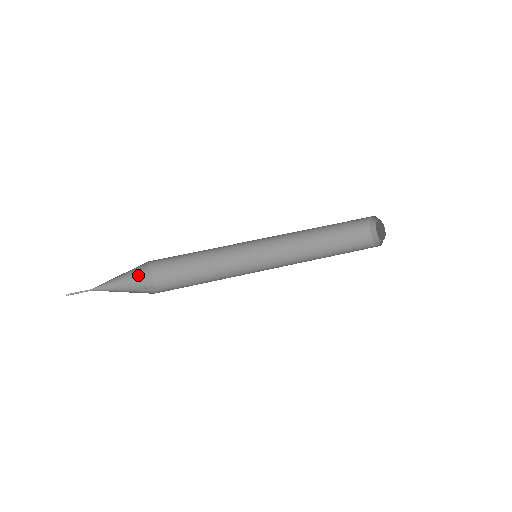
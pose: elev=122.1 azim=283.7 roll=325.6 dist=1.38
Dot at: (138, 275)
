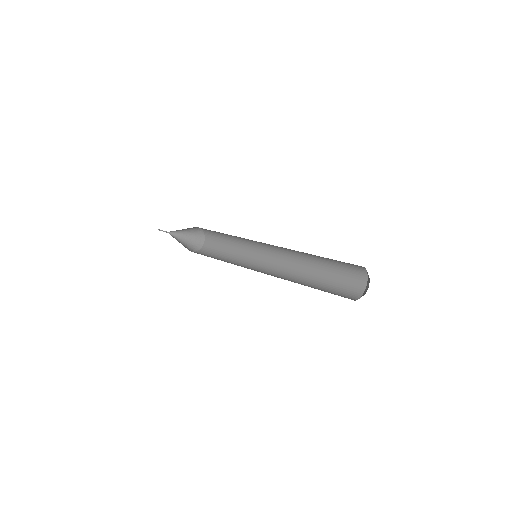
Dot at: (194, 244)
